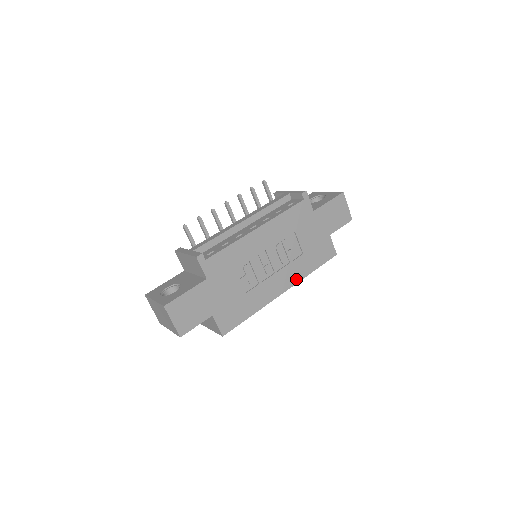
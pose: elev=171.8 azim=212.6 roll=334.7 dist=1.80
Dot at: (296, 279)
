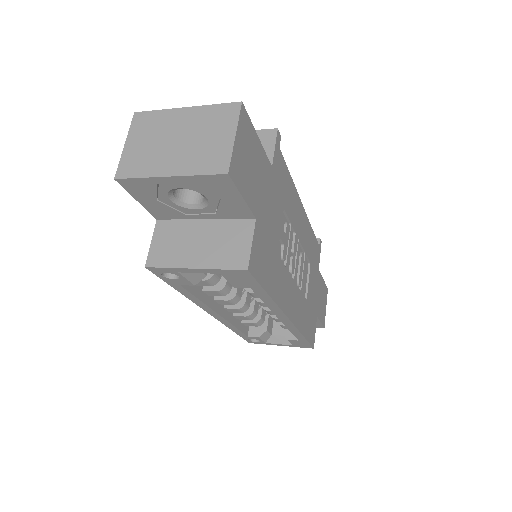
Dot at: (297, 321)
